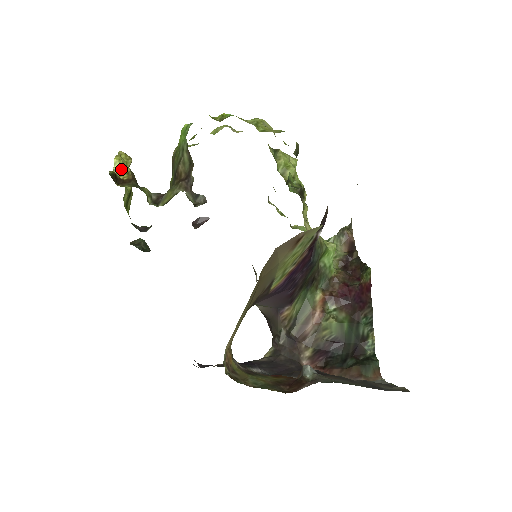
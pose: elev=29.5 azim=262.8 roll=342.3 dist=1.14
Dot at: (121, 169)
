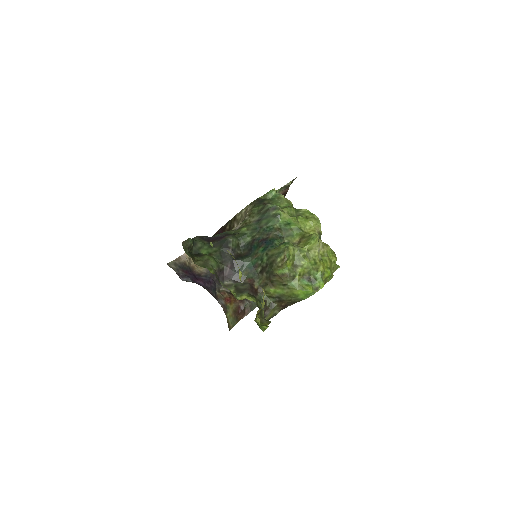
Dot at: occluded
